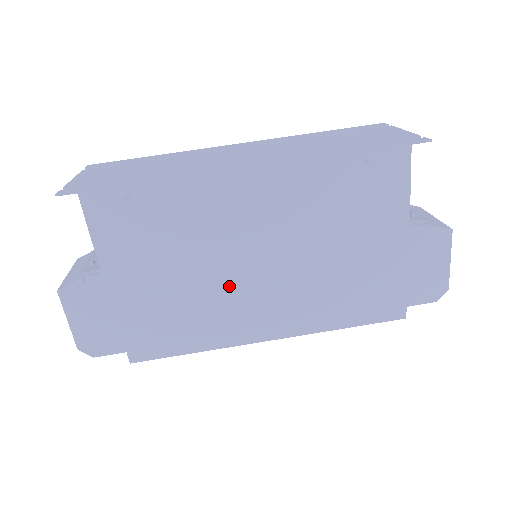
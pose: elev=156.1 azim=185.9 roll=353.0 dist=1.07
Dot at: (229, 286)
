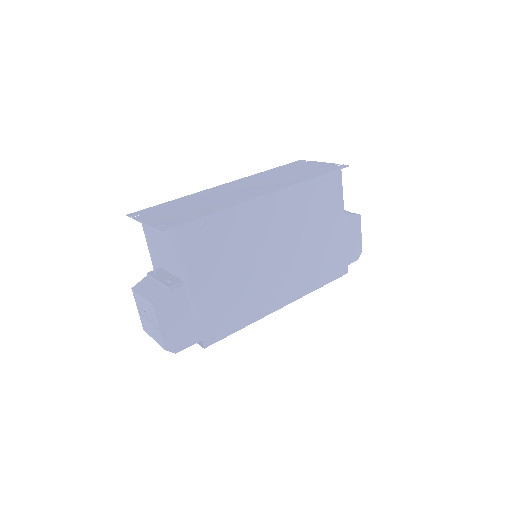
Dot at: (261, 274)
